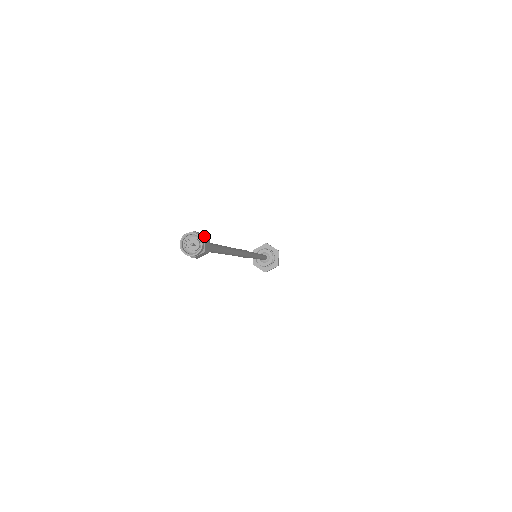
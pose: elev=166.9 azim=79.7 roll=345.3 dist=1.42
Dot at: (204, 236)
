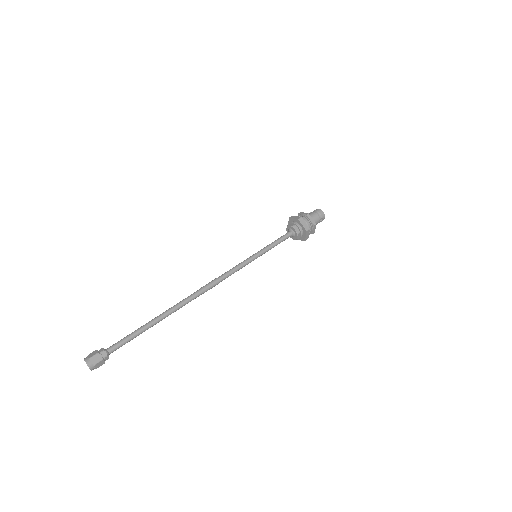
Dot at: (98, 359)
